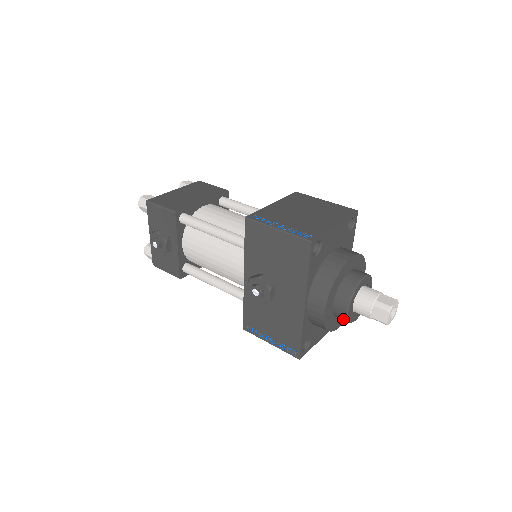
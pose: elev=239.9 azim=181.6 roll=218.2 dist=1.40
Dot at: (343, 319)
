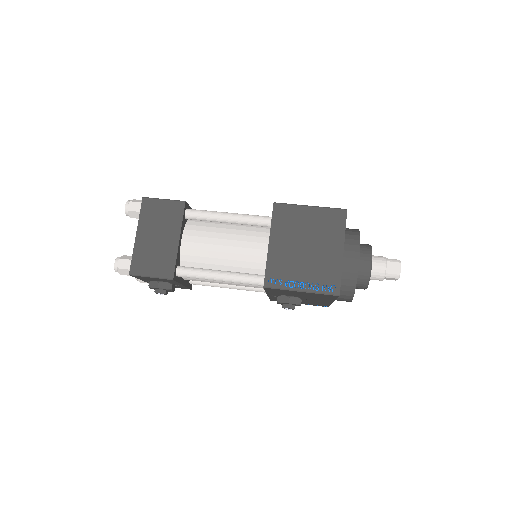
Dot at: occluded
